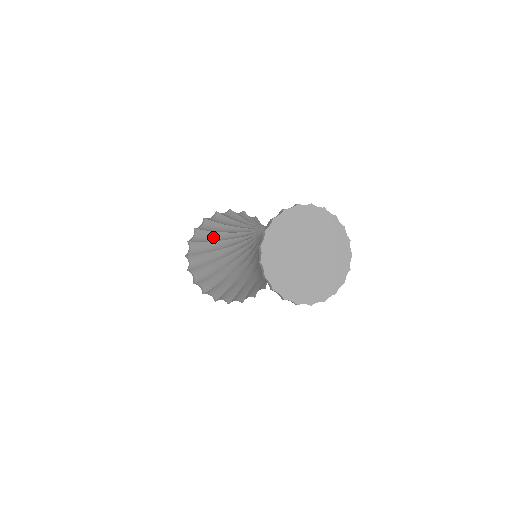
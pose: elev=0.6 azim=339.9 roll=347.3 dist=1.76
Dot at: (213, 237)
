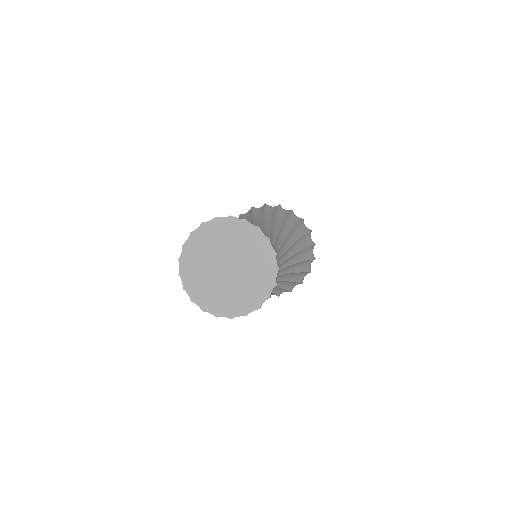
Dot at: occluded
